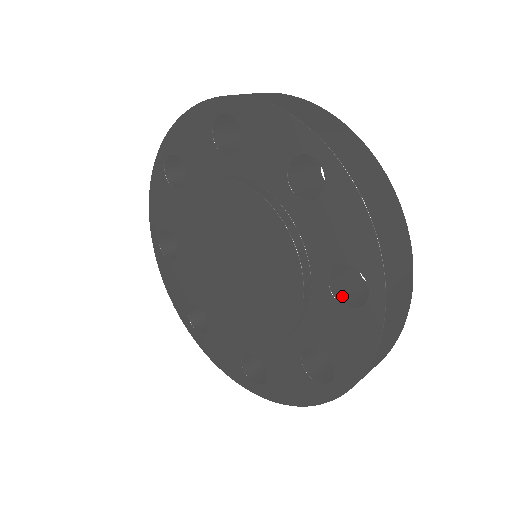
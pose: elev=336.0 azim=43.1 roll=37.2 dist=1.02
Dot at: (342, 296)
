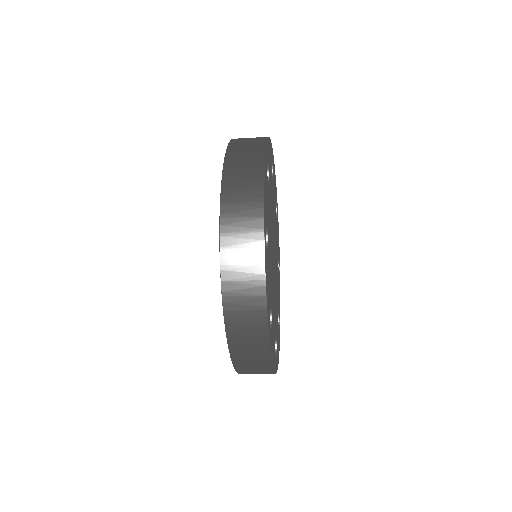
Dot at: occluded
